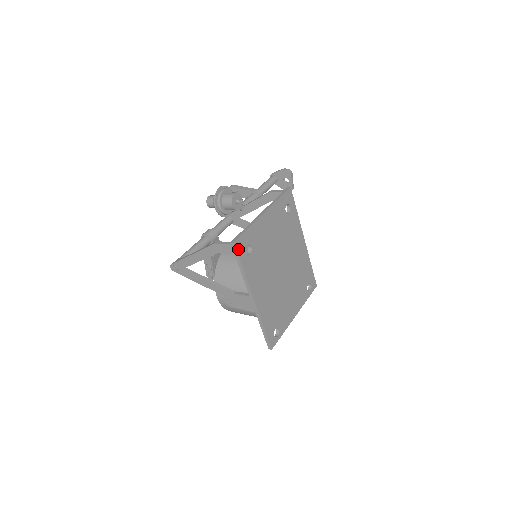
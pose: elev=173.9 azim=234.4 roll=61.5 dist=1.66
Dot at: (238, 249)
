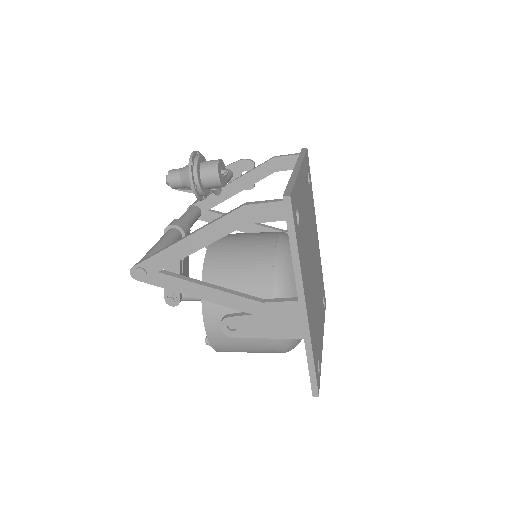
Dot at: (292, 210)
